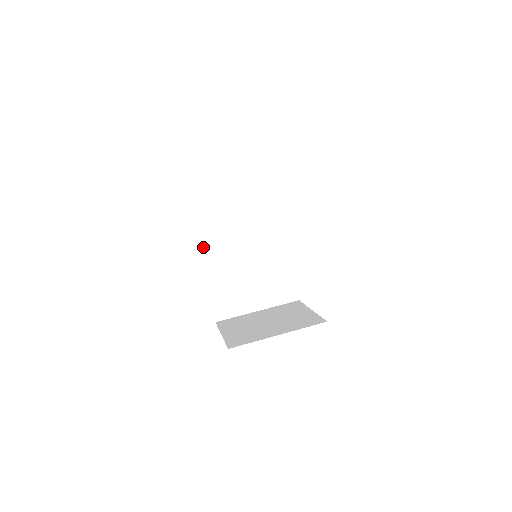
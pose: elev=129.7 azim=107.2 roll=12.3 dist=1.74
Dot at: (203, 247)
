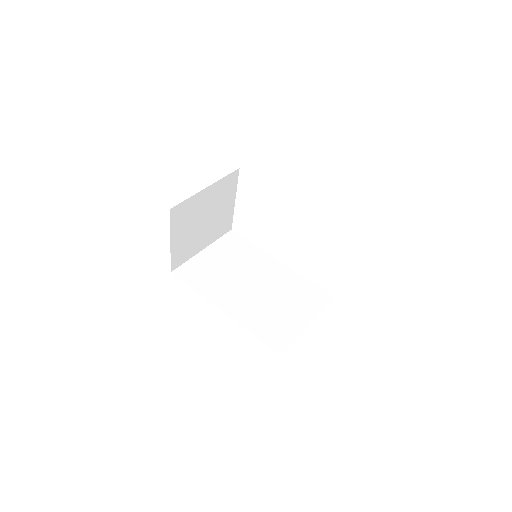
Dot at: (216, 303)
